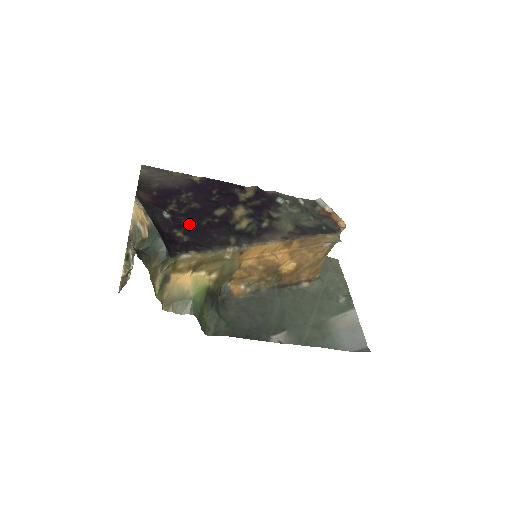
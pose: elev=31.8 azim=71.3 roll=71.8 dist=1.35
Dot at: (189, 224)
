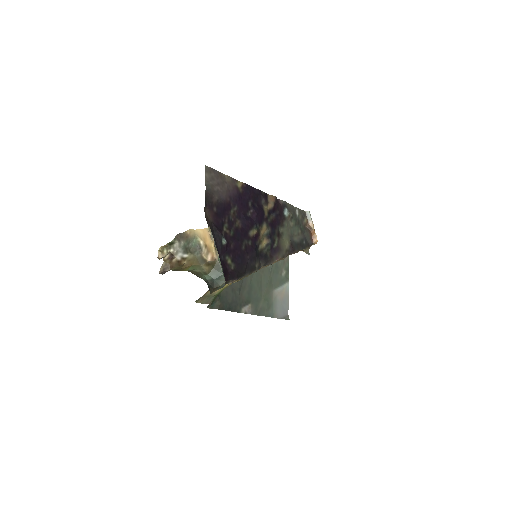
Dot at: (235, 249)
